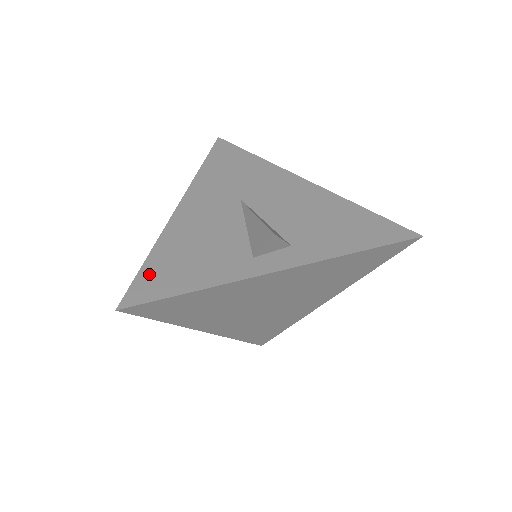
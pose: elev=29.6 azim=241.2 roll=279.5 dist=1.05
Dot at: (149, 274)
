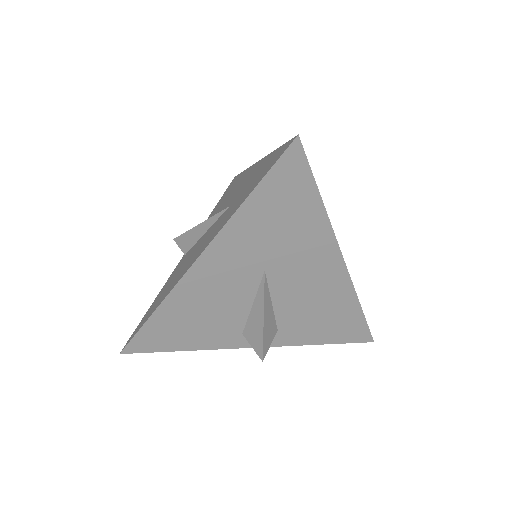
Dot at: (151, 332)
